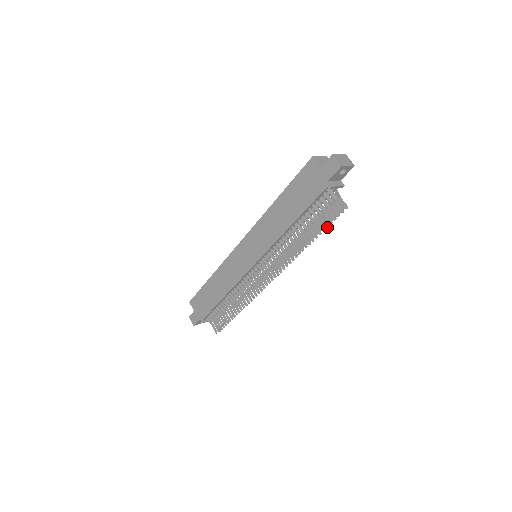
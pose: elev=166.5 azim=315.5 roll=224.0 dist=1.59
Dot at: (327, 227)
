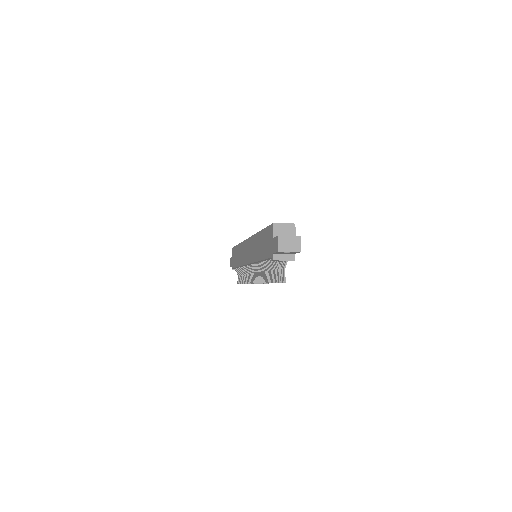
Dot at: occluded
